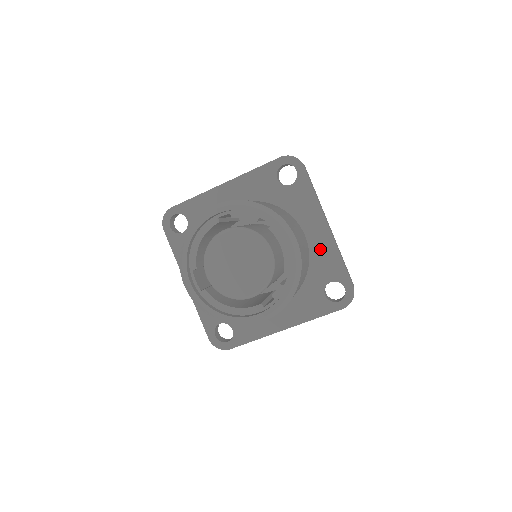
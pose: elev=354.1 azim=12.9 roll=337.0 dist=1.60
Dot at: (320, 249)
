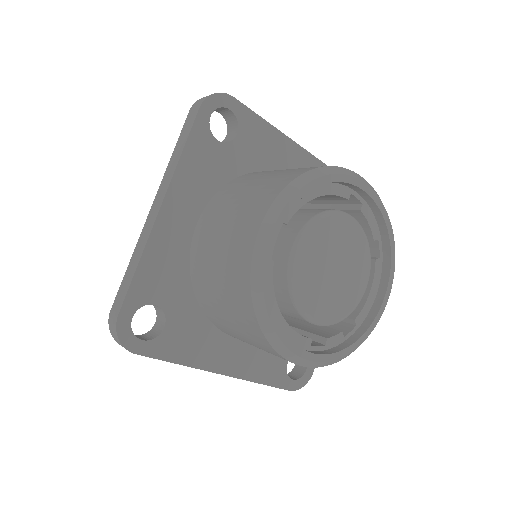
Dot at: occluded
